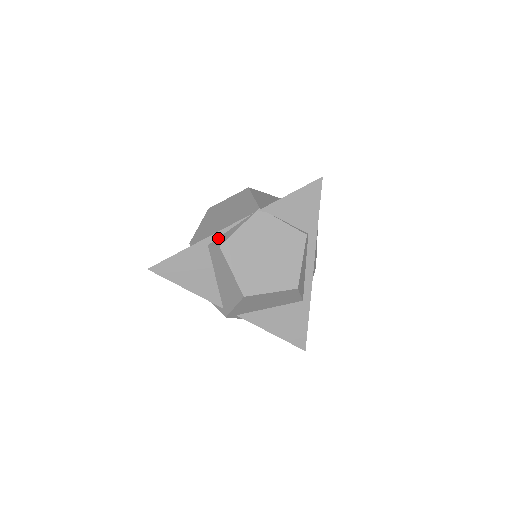
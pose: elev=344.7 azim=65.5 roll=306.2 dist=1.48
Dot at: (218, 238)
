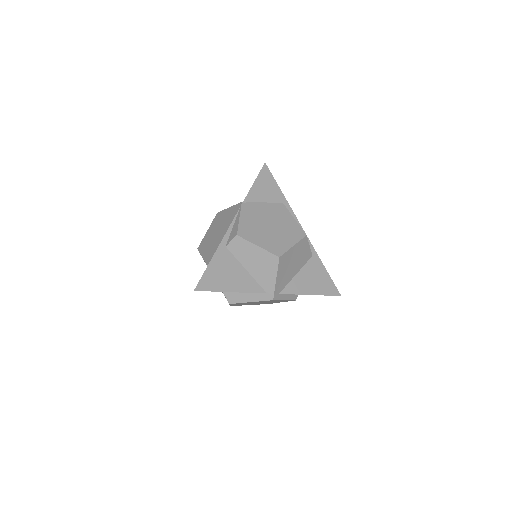
Dot at: (229, 236)
